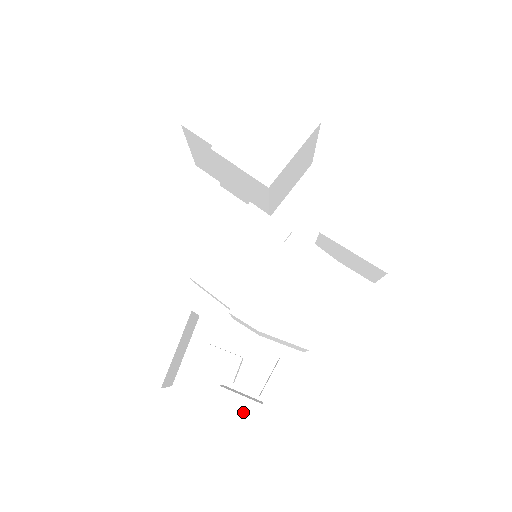
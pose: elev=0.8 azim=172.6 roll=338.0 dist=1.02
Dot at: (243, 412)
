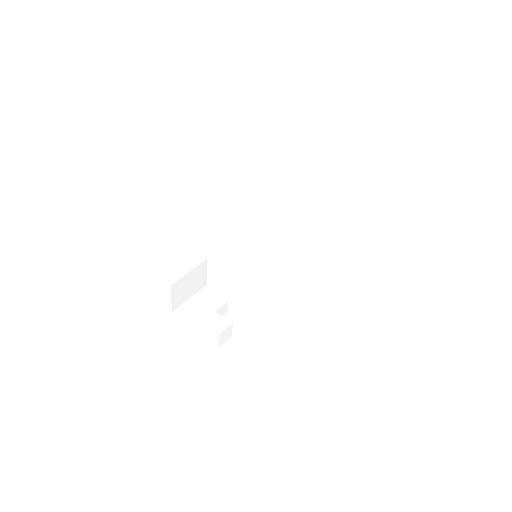
Dot at: (218, 323)
